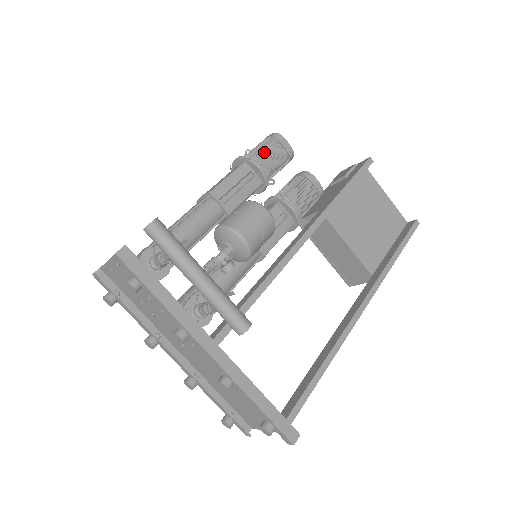
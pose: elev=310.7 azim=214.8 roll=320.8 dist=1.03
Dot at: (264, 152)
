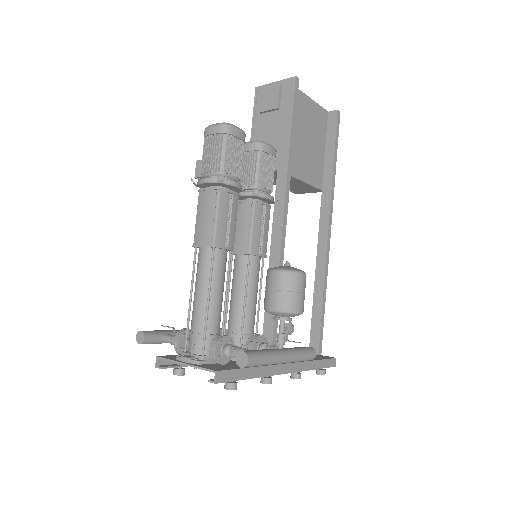
Dot at: (228, 160)
